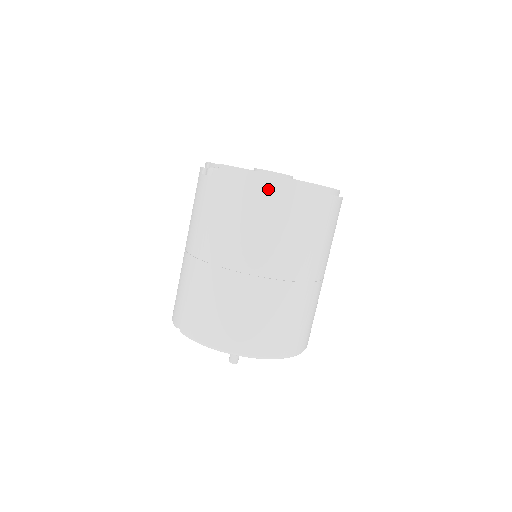
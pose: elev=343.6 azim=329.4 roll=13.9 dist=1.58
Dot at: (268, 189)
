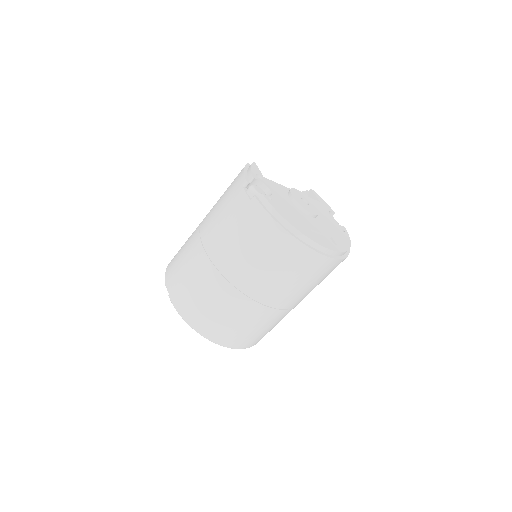
Dot at: (292, 244)
